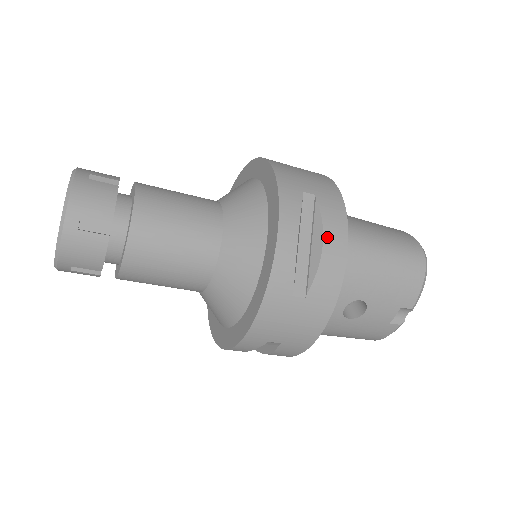
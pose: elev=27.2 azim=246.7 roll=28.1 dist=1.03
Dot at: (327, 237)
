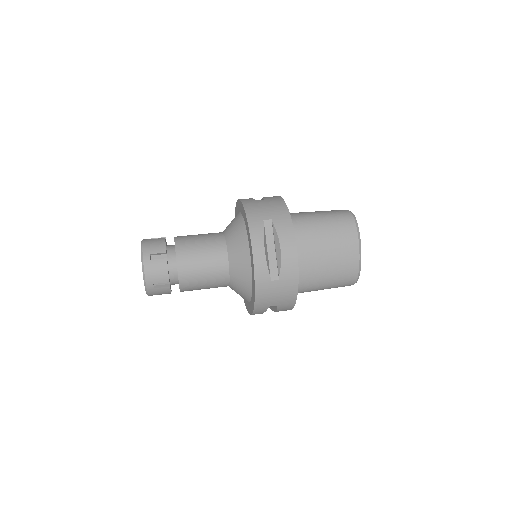
Dot at: (278, 311)
